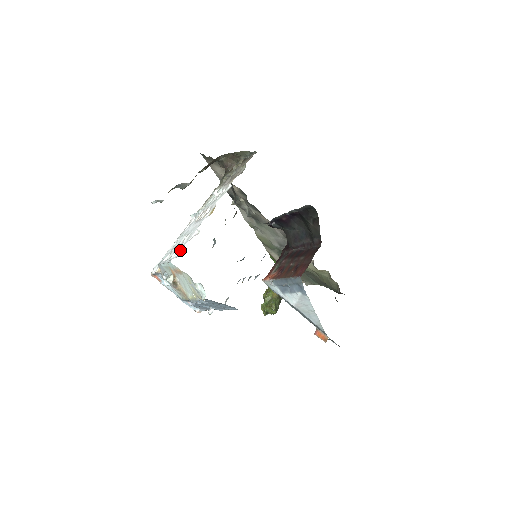
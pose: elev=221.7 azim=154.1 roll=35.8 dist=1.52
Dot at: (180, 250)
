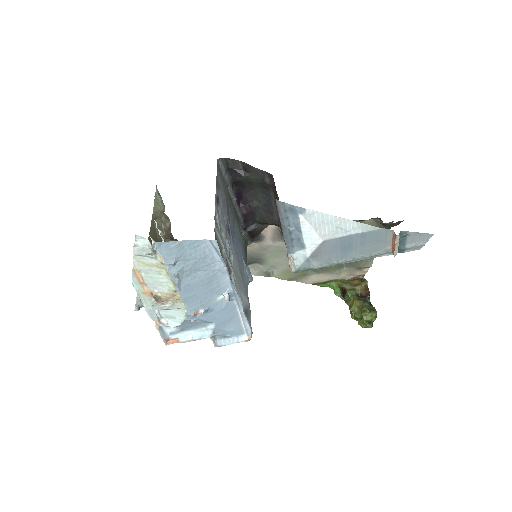
Dot at: occluded
